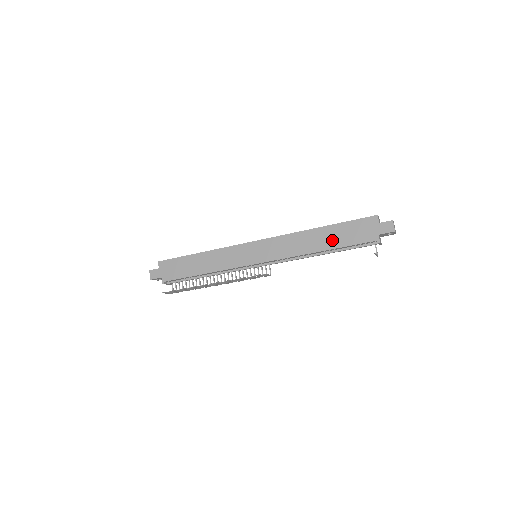
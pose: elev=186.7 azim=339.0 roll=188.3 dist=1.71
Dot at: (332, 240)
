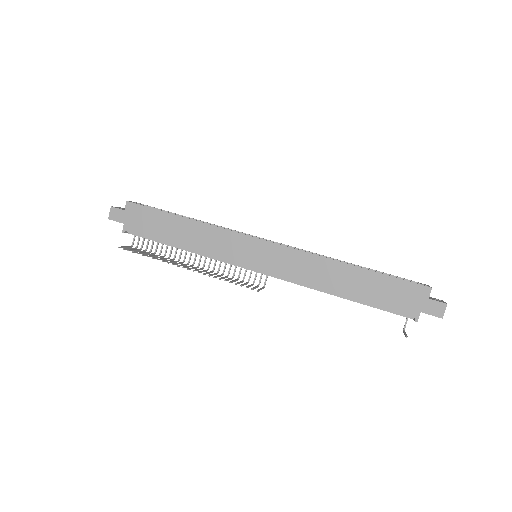
Dot at: (361, 289)
